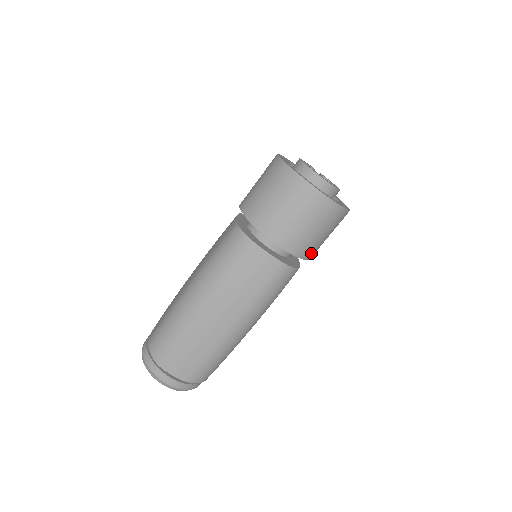
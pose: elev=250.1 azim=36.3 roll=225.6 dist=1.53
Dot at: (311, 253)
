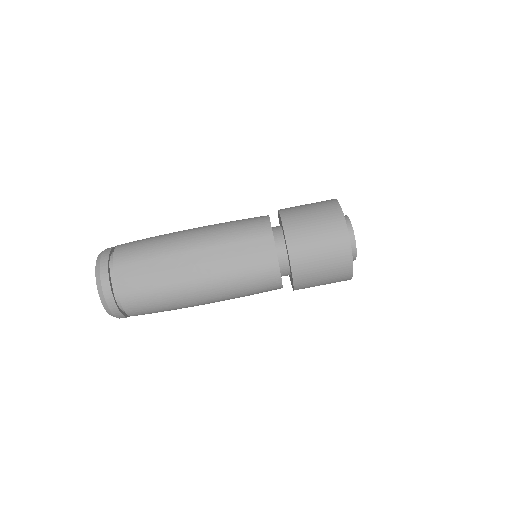
Dot at: (301, 280)
